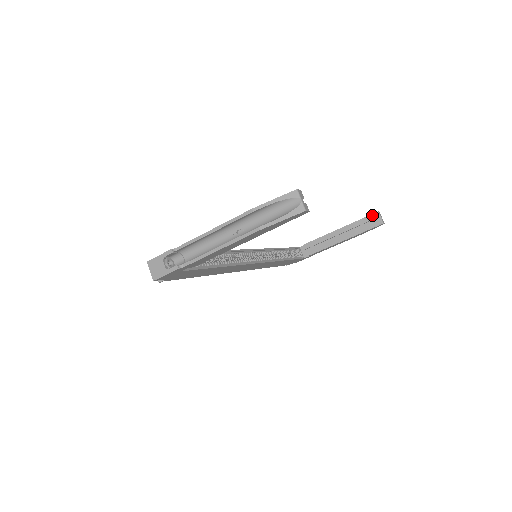
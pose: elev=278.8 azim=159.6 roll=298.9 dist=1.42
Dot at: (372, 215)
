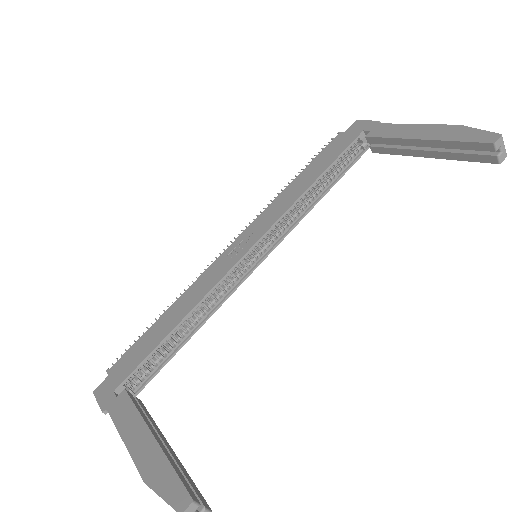
Dot at: (482, 144)
